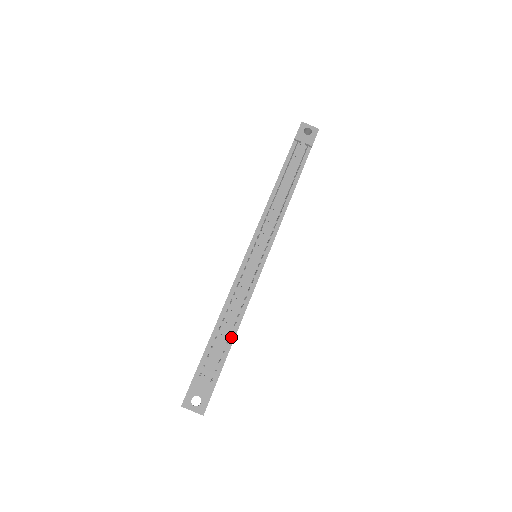
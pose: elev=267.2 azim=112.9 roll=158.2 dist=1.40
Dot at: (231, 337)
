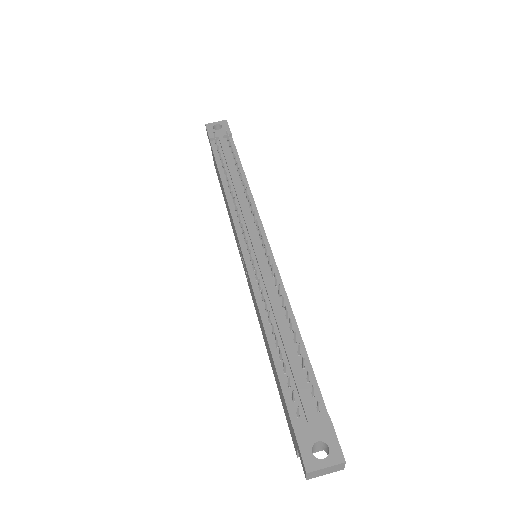
Dot at: occluded
